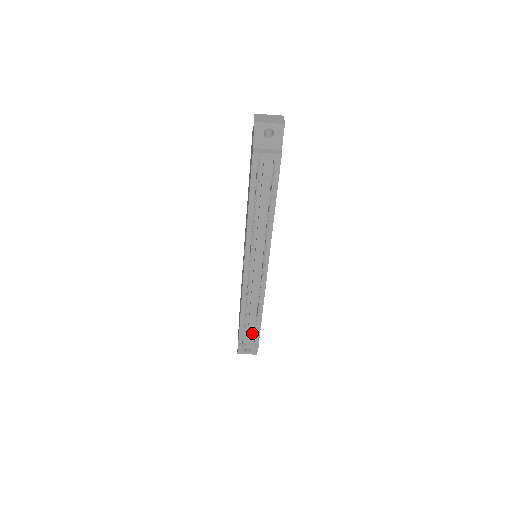
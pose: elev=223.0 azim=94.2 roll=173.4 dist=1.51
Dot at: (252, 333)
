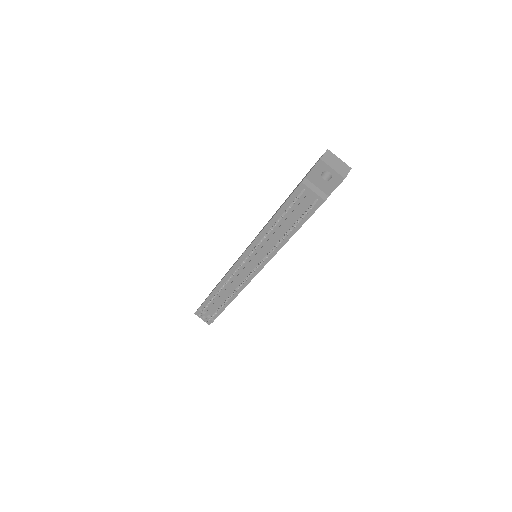
Dot at: (215, 309)
